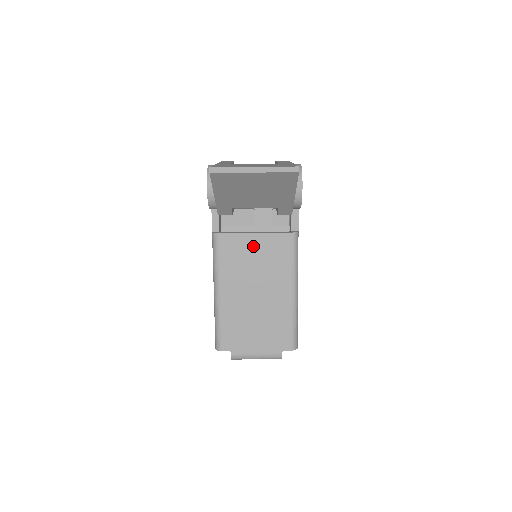
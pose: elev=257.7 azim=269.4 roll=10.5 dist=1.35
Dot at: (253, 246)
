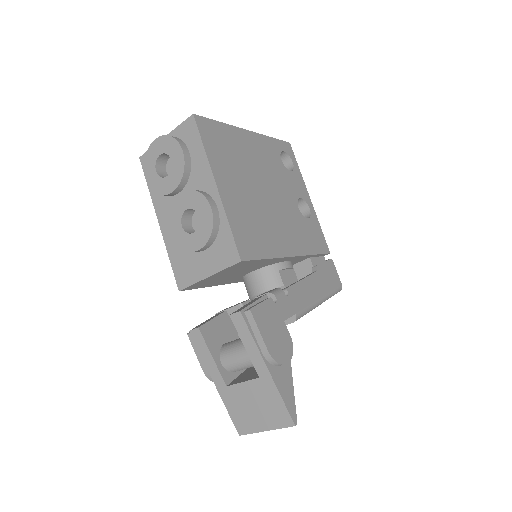
Dot at: occluded
